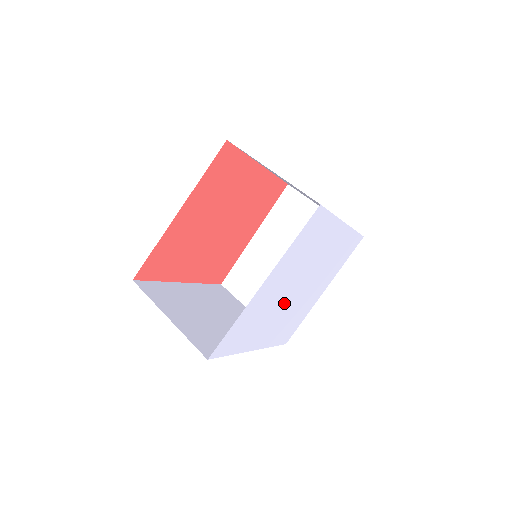
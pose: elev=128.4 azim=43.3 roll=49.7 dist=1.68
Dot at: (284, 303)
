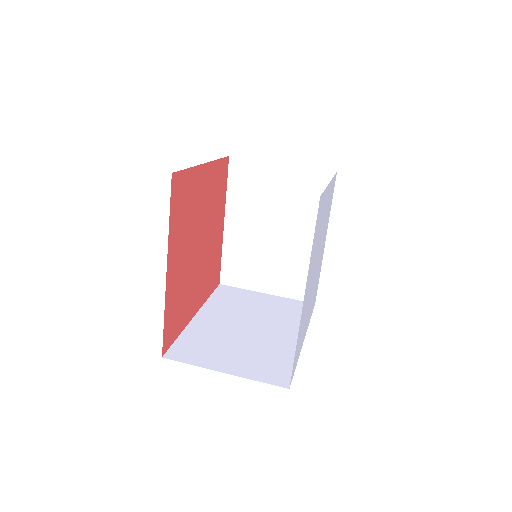
Dot at: (312, 286)
